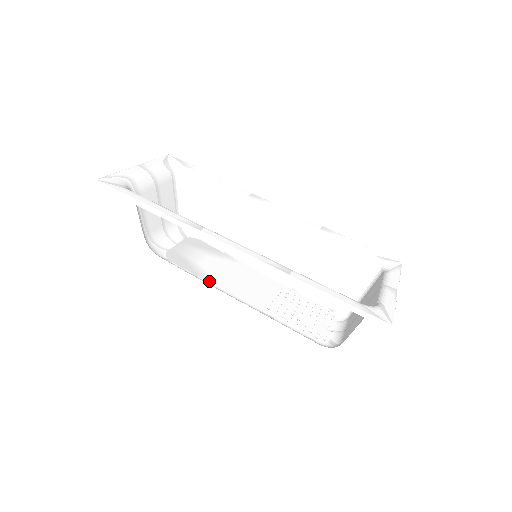
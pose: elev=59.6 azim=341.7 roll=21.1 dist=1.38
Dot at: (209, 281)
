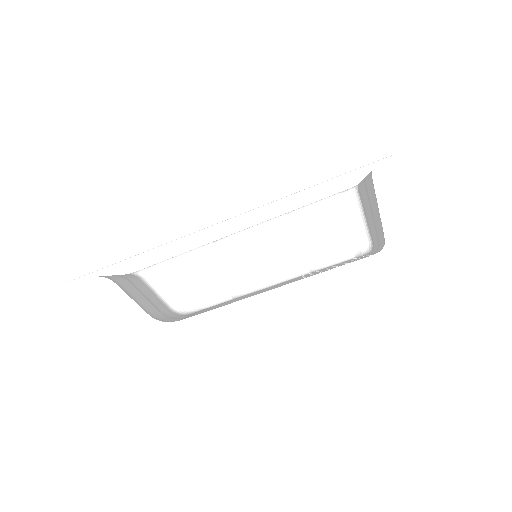
Dot at: occluded
